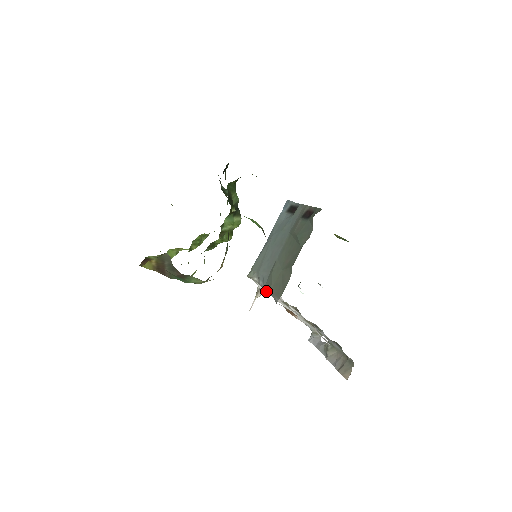
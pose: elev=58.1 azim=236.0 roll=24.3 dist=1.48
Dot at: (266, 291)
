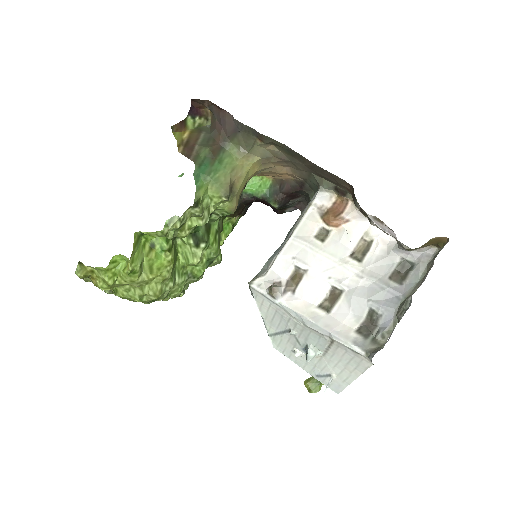
Dot at: (281, 288)
